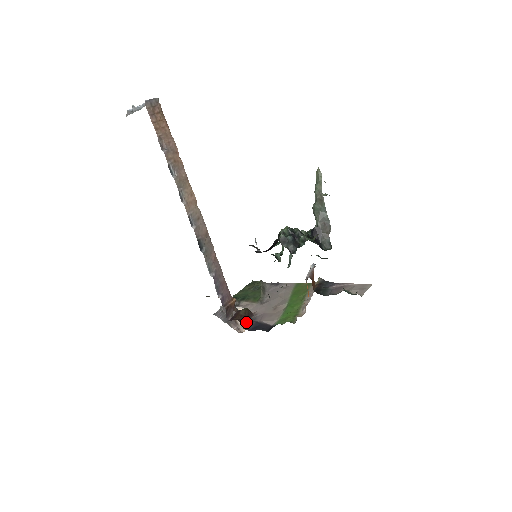
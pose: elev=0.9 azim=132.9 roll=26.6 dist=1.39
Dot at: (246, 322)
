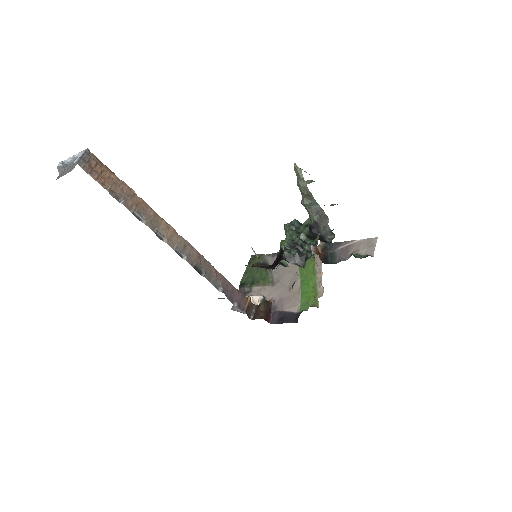
Dot at: (269, 315)
